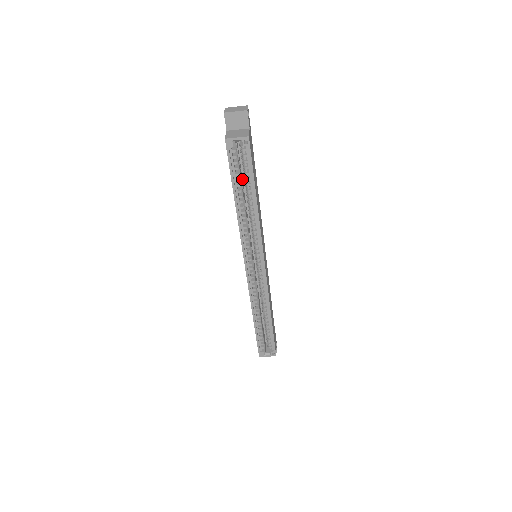
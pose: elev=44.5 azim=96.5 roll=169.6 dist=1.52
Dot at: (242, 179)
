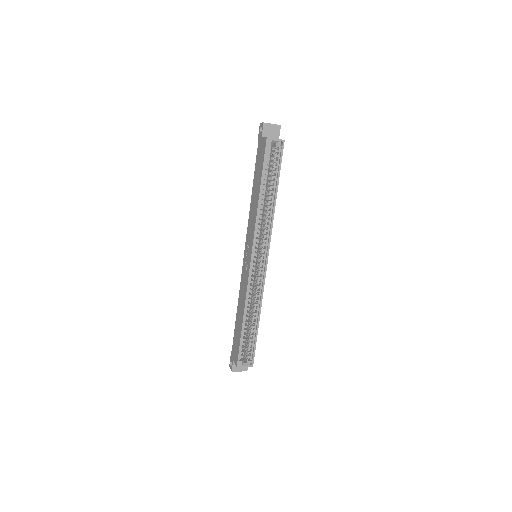
Dot at: occluded
